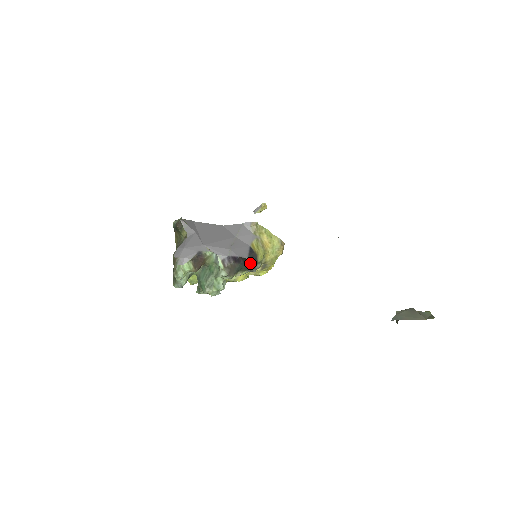
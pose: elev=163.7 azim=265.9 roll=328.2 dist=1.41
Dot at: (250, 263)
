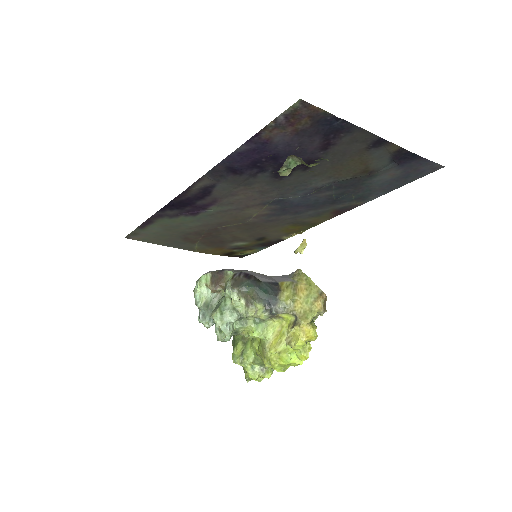
Dot at: (264, 289)
